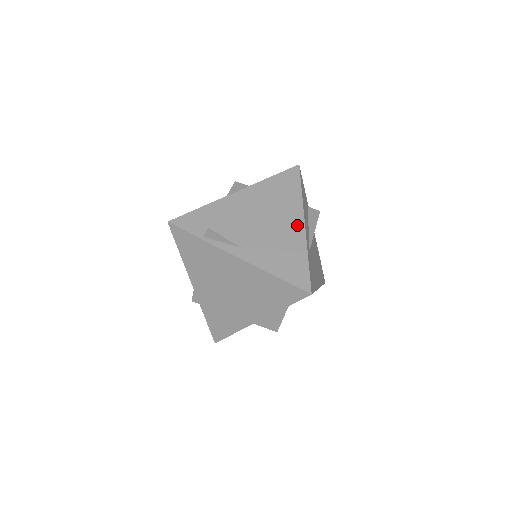
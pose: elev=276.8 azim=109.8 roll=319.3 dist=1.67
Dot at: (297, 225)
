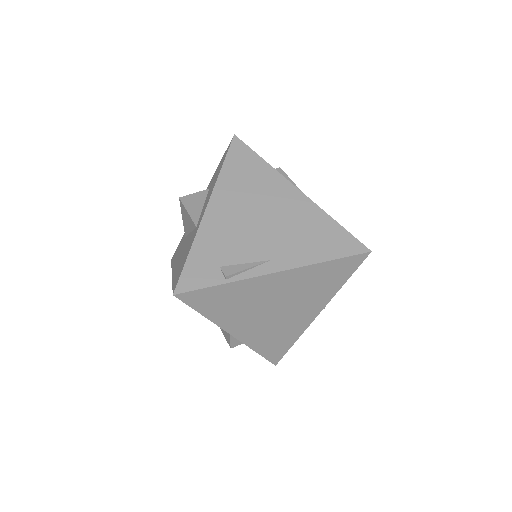
Dot at: (294, 196)
